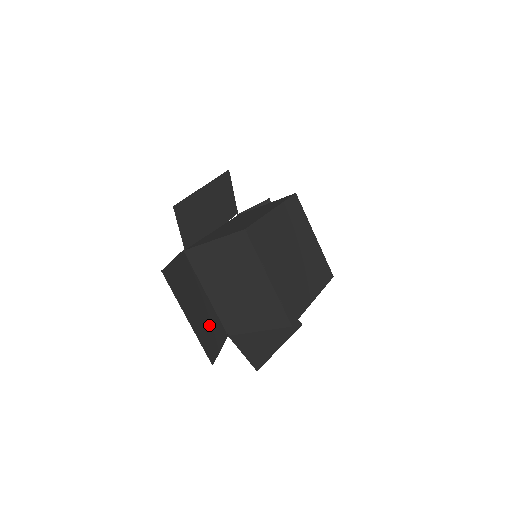
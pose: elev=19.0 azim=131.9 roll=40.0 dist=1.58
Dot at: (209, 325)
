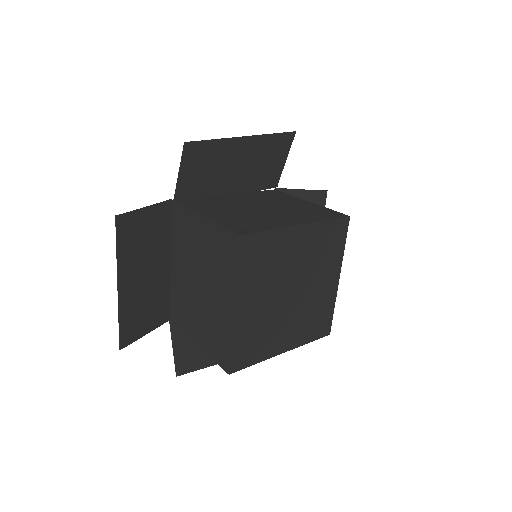
Dot at: (148, 301)
